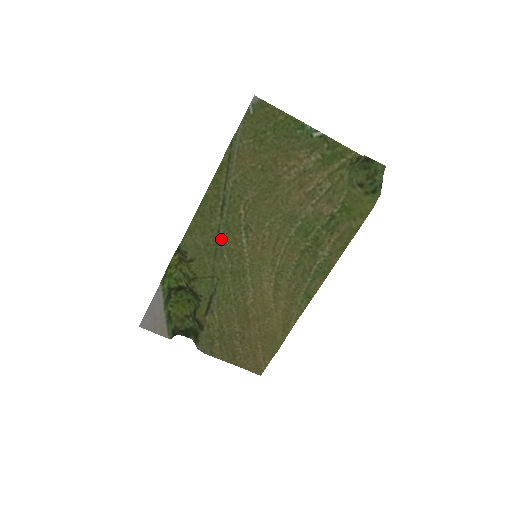
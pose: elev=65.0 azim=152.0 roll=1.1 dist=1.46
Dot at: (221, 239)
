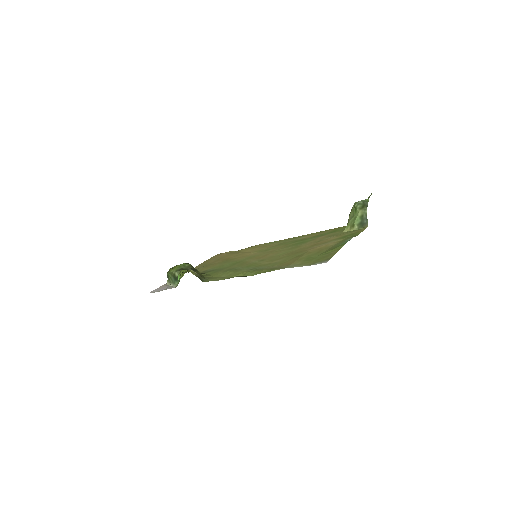
Dot at: (239, 268)
